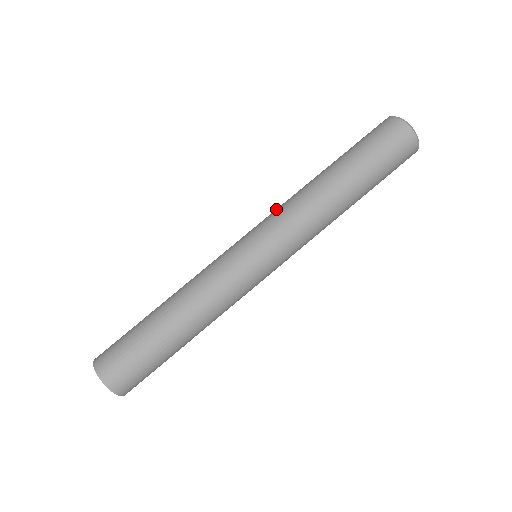
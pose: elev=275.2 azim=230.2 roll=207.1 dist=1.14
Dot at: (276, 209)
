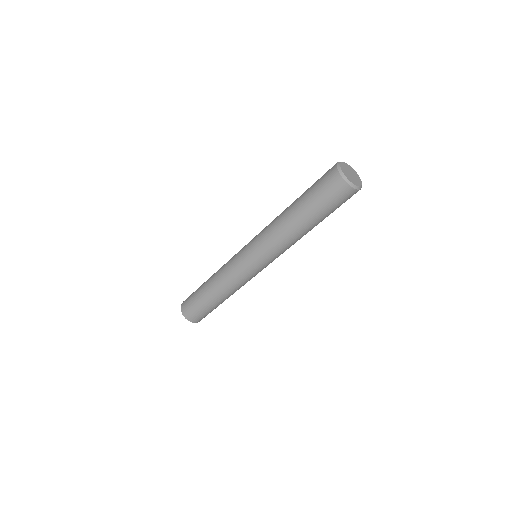
Dot at: (266, 243)
